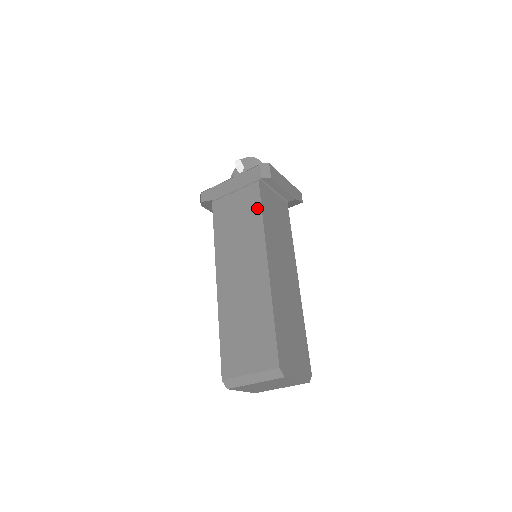
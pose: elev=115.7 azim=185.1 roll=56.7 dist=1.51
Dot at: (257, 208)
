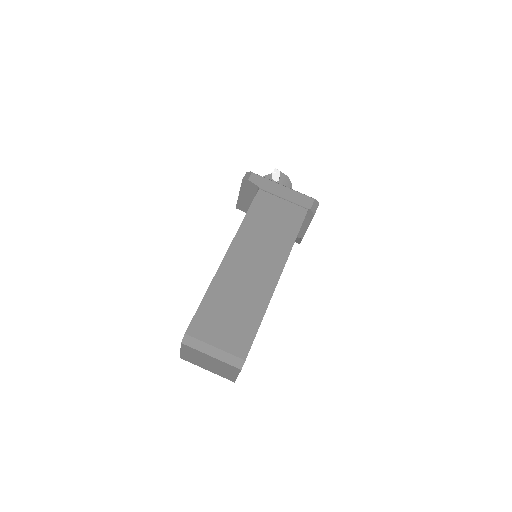
Dot at: (295, 228)
